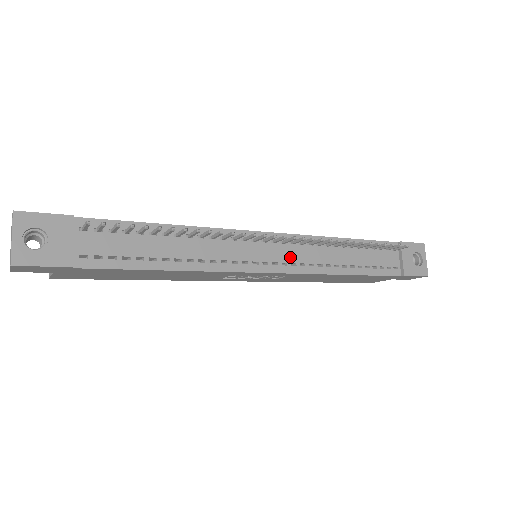
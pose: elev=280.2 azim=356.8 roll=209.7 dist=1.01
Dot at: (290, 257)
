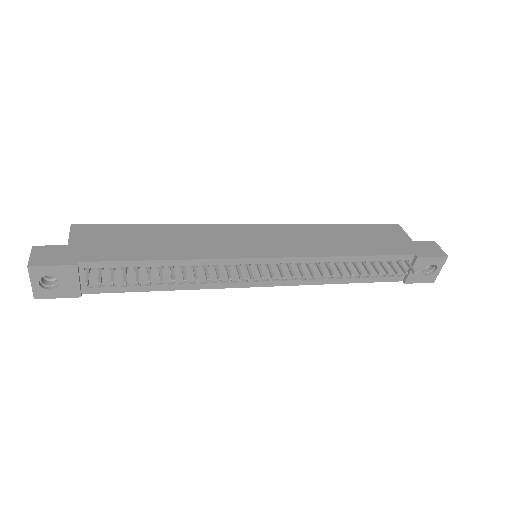
Dot at: occluded
